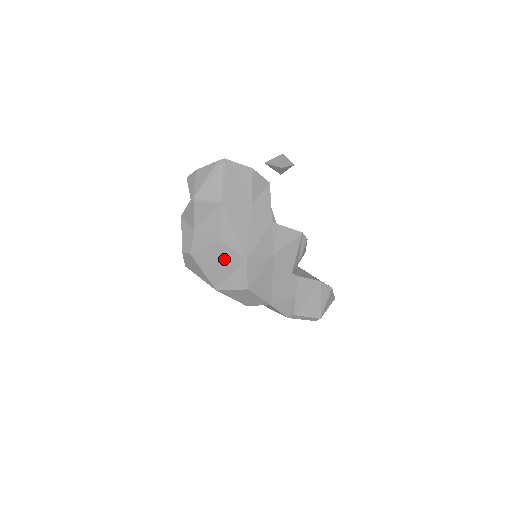
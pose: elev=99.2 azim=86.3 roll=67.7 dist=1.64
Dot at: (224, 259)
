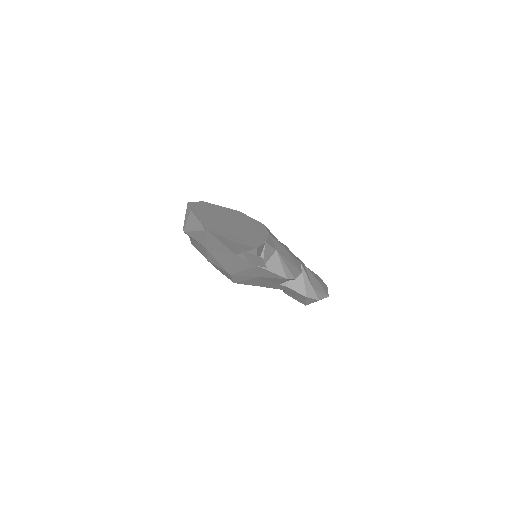
Dot at: (214, 265)
